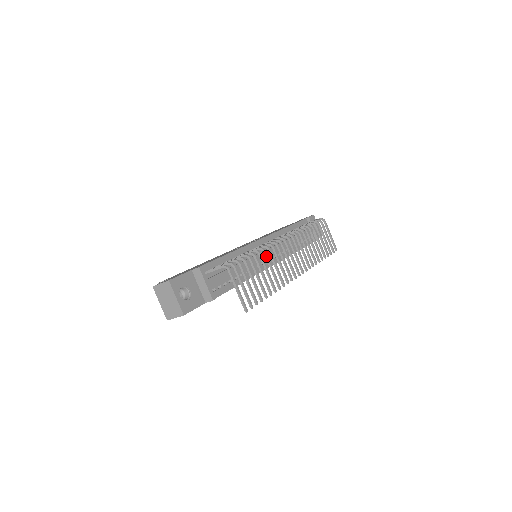
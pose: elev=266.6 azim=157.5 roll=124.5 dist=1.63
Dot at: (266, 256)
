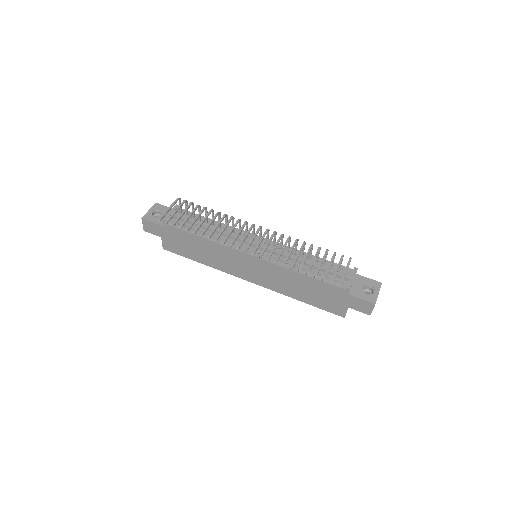
Dot at: (222, 217)
